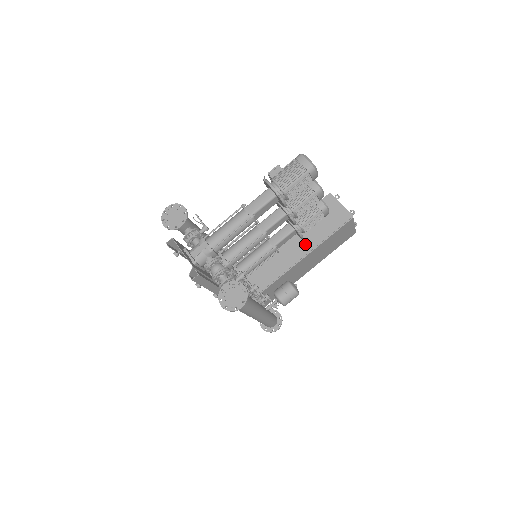
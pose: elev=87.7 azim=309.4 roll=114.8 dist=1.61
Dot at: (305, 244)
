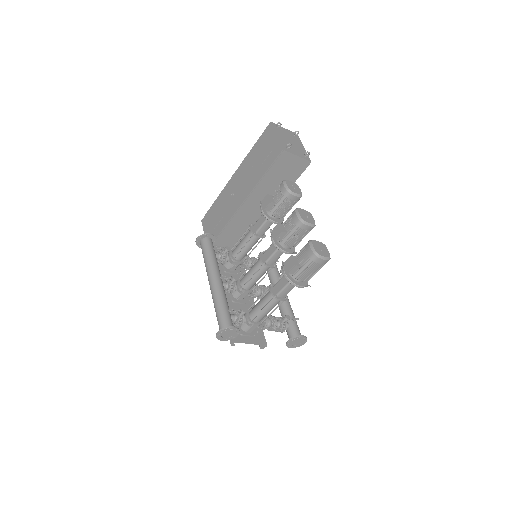
Dot at: occluded
